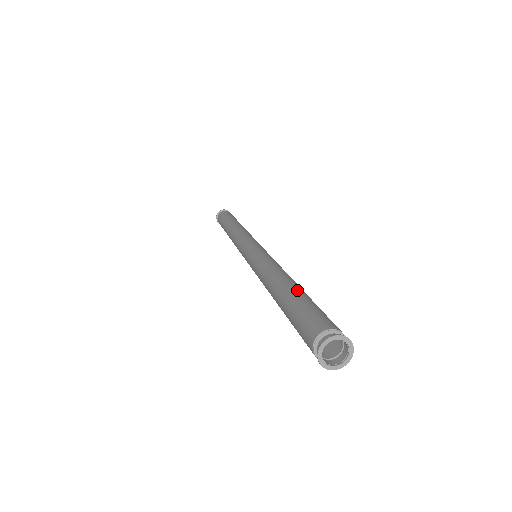
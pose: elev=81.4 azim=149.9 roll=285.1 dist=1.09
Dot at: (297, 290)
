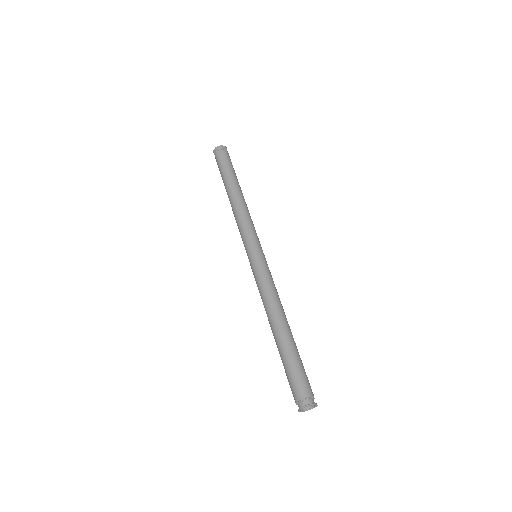
Dot at: (286, 342)
